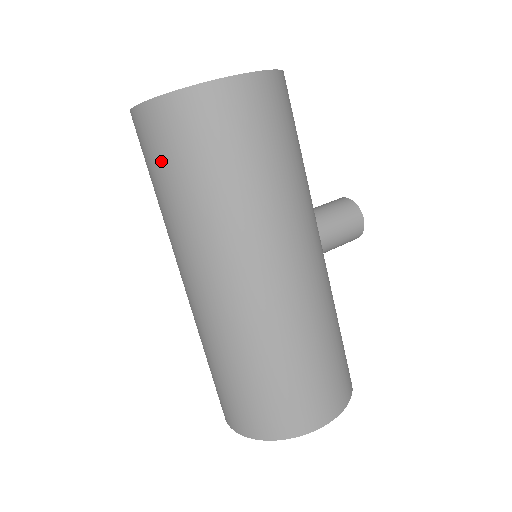
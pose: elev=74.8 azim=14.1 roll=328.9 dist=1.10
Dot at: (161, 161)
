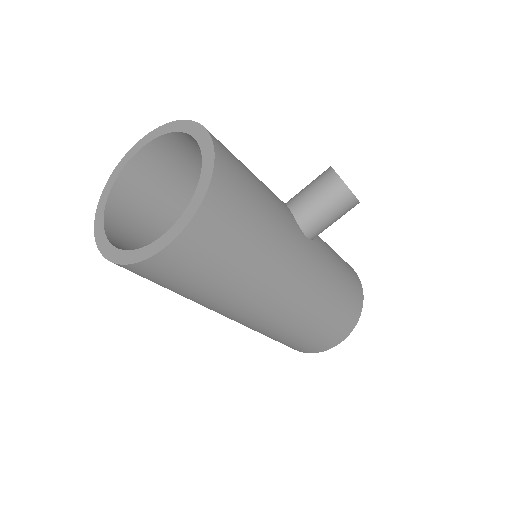
Dot at: occluded
